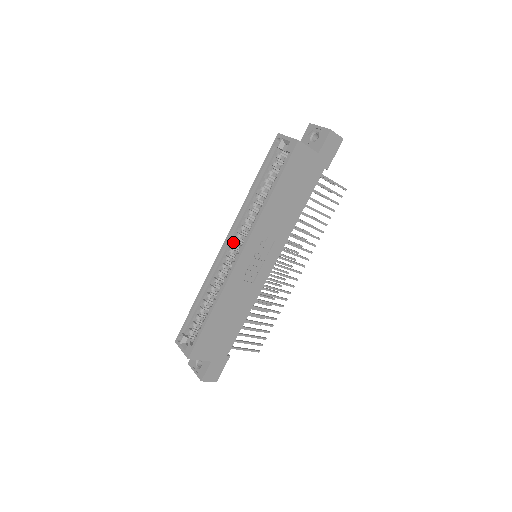
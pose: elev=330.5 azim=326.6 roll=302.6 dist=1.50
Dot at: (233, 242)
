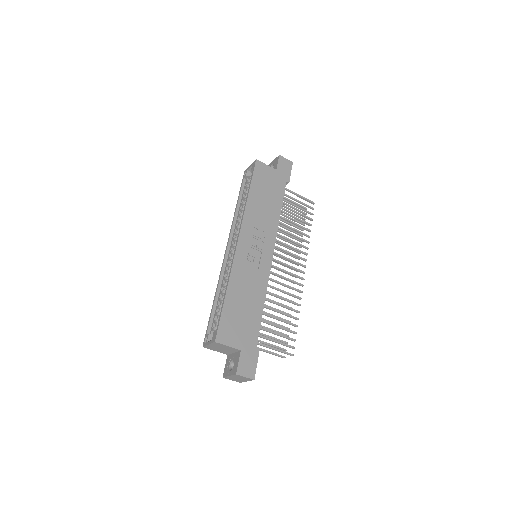
Dot at: (232, 245)
